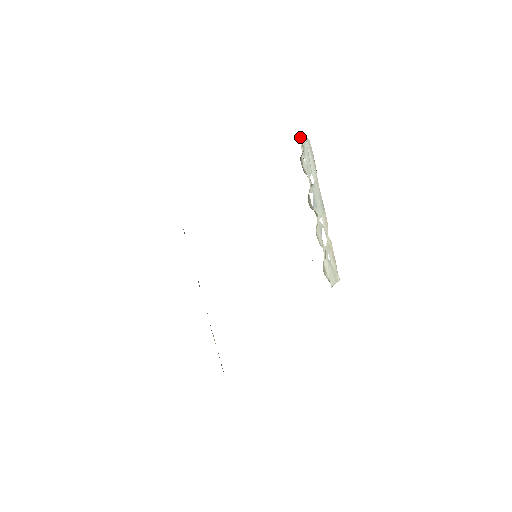
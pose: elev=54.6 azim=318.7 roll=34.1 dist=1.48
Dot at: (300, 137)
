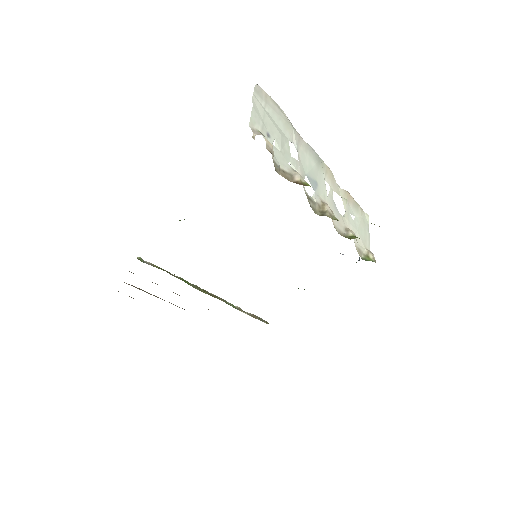
Dot at: (250, 118)
